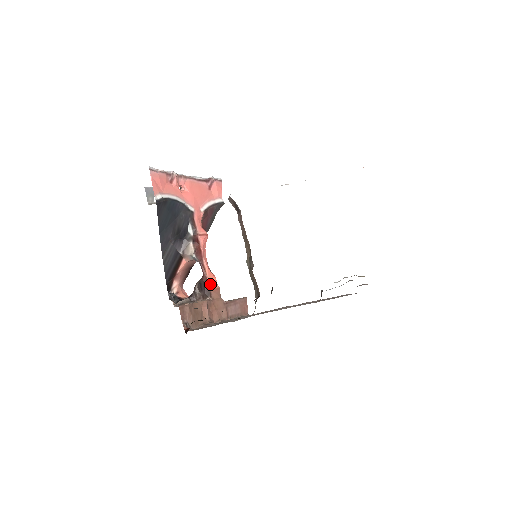
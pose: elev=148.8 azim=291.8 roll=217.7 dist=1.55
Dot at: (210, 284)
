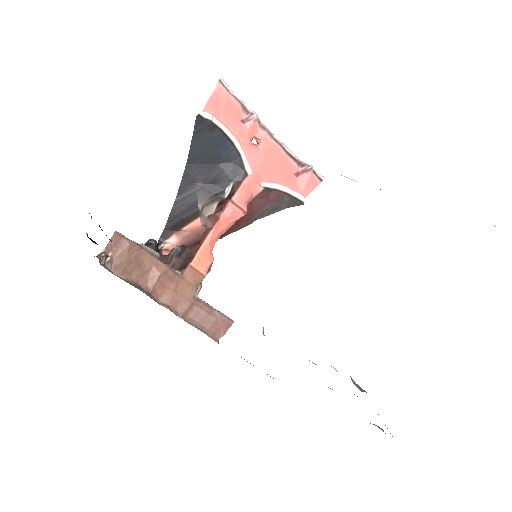
Dot at: (195, 260)
